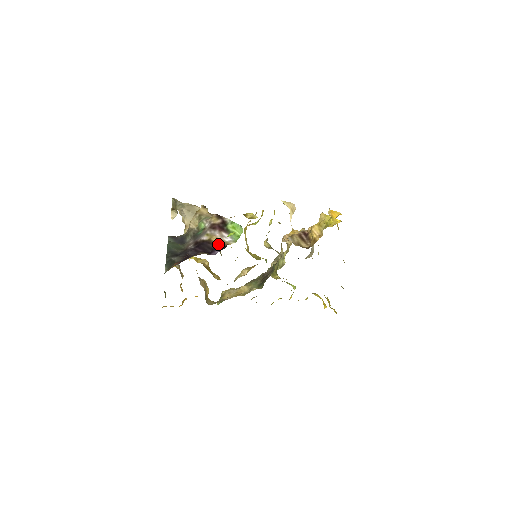
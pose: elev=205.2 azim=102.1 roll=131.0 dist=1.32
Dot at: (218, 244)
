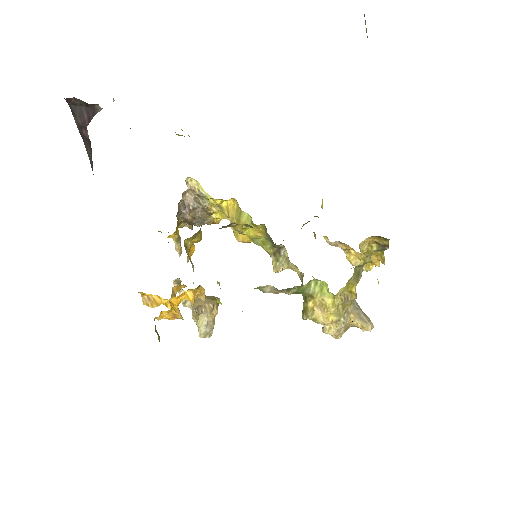
Dot at: occluded
